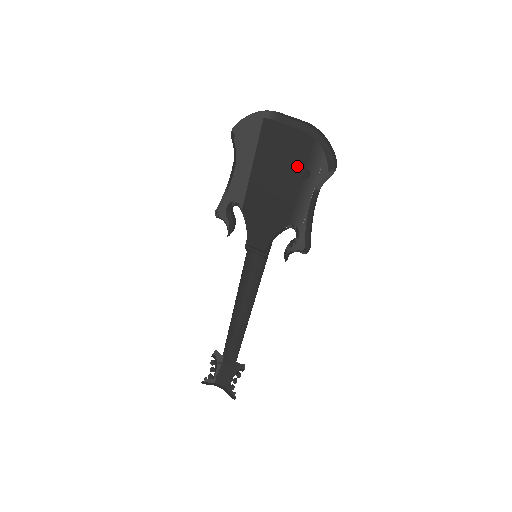
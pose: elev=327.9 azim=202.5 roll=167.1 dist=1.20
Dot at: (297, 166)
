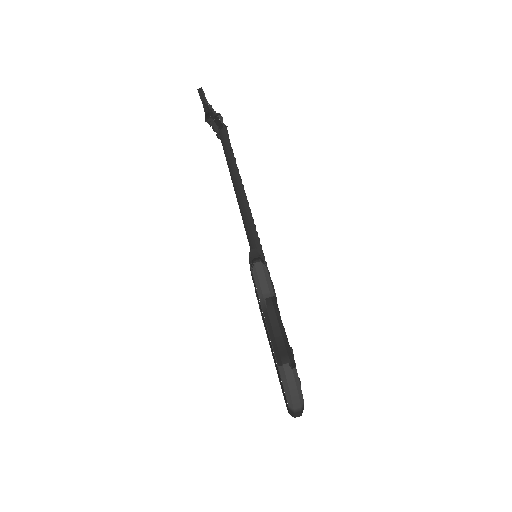
Dot at: (279, 378)
